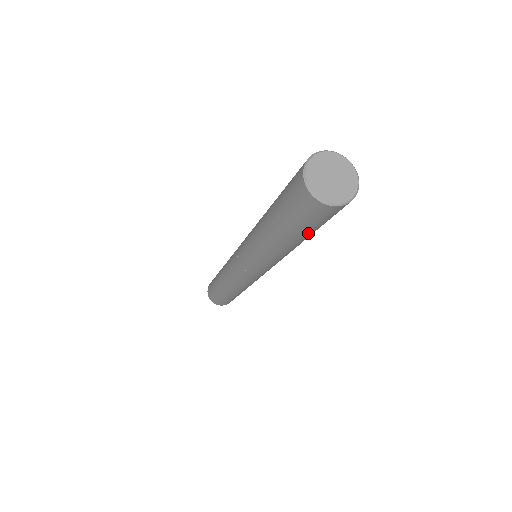
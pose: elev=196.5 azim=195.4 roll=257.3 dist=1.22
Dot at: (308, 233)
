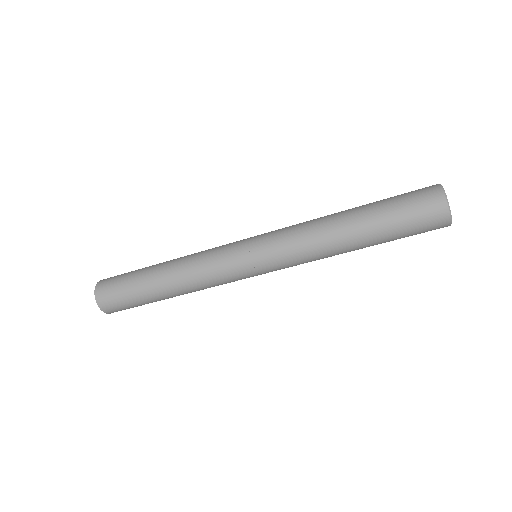
Dot at: (387, 231)
